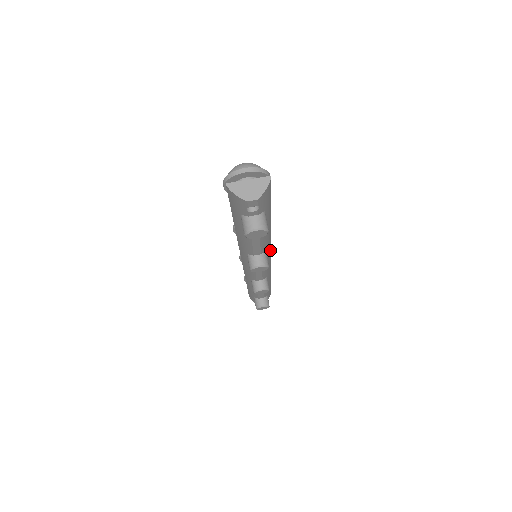
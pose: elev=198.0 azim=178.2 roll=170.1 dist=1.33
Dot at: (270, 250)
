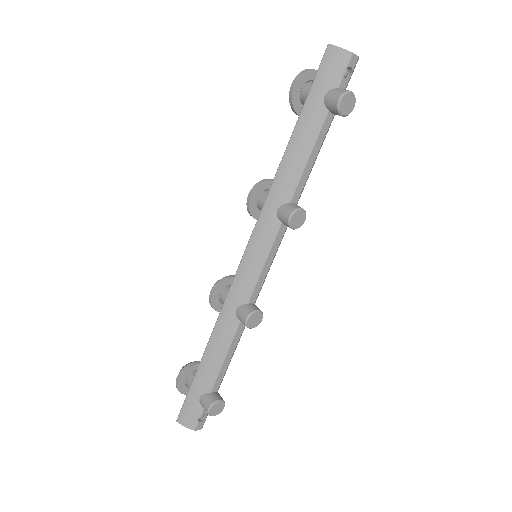
Dot at: occluded
